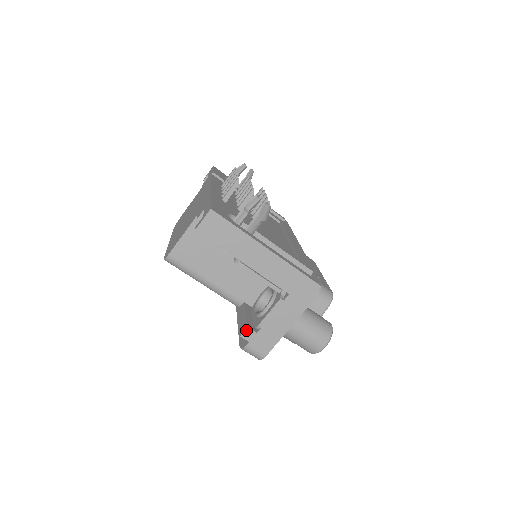
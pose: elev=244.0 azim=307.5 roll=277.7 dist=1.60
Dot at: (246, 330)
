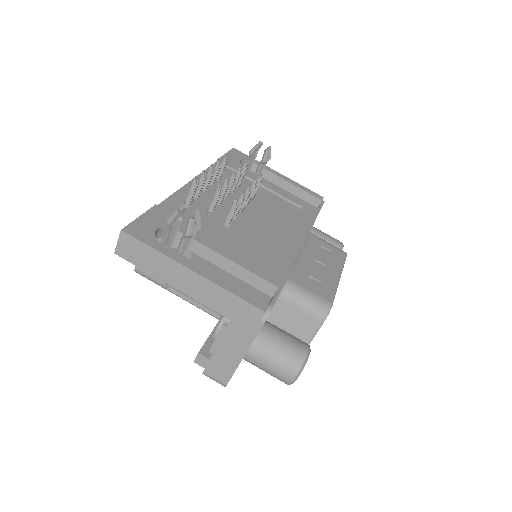
Dot at: (198, 356)
